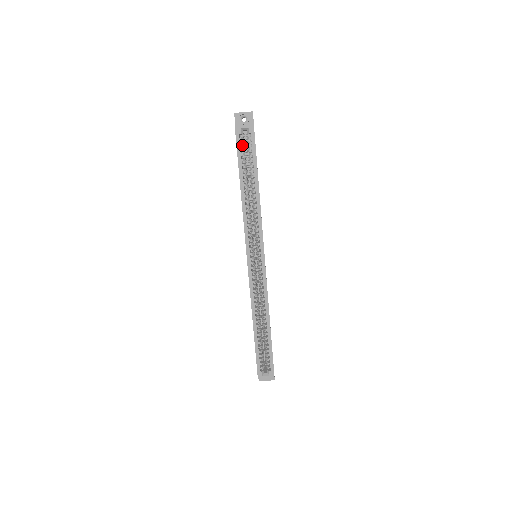
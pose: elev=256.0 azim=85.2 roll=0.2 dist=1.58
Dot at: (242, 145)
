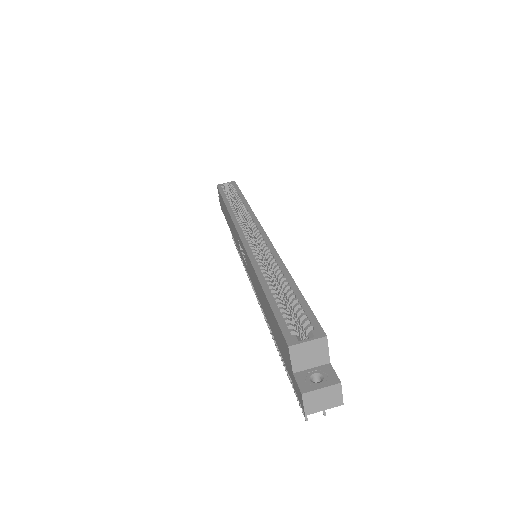
Dot at: occluded
